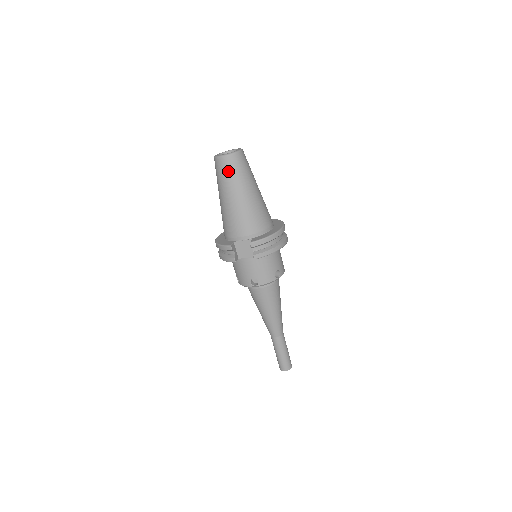
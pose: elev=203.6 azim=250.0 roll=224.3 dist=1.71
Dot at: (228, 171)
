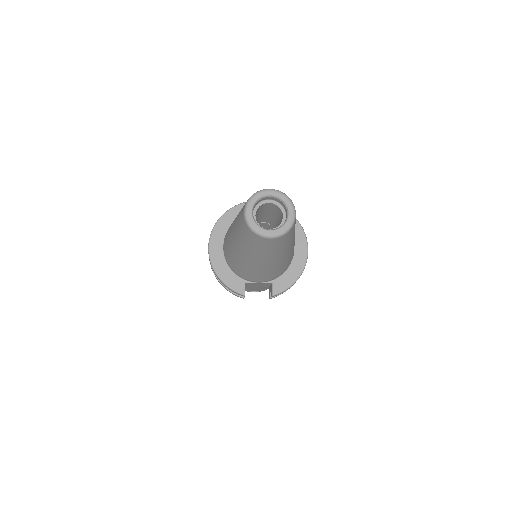
Dot at: (269, 248)
